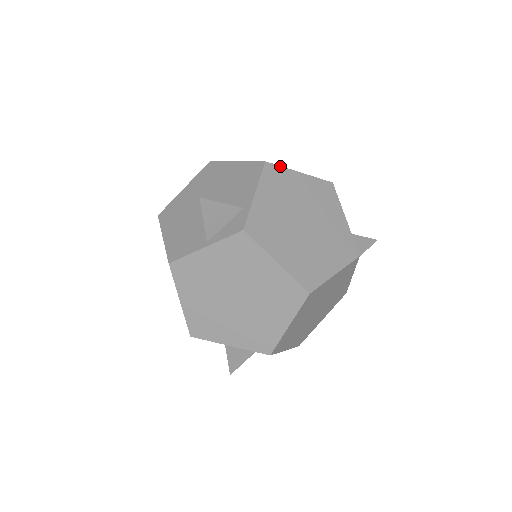
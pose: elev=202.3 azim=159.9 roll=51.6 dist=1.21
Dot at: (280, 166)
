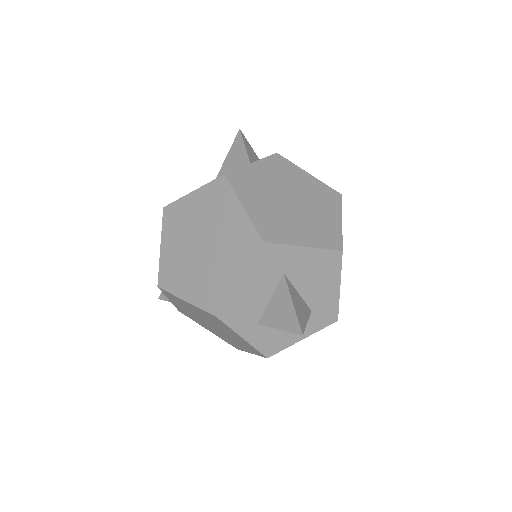
Dot at: occluded
